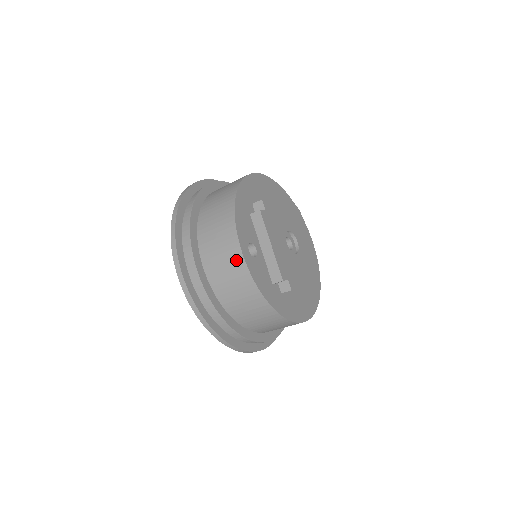
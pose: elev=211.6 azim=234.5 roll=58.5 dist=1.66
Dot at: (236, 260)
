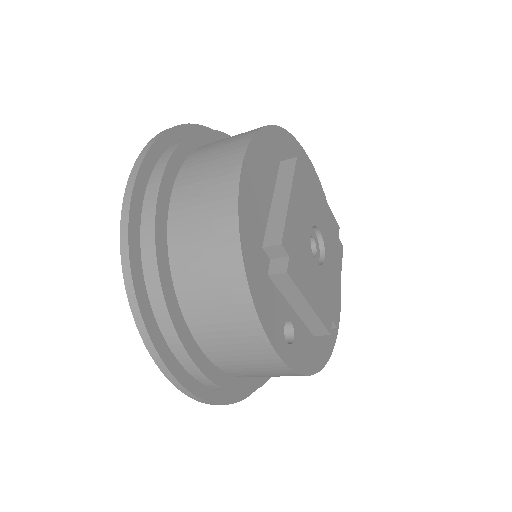
Dot at: (275, 367)
